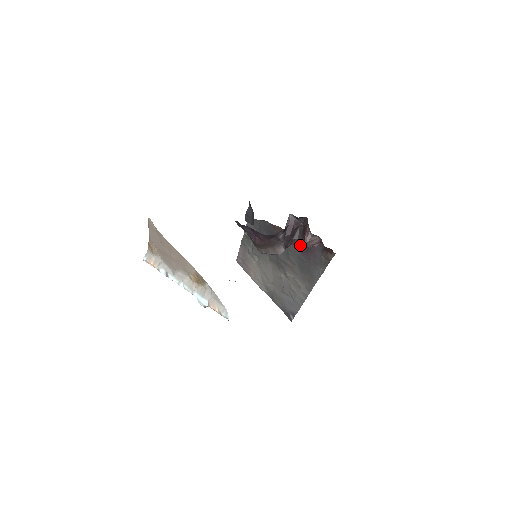
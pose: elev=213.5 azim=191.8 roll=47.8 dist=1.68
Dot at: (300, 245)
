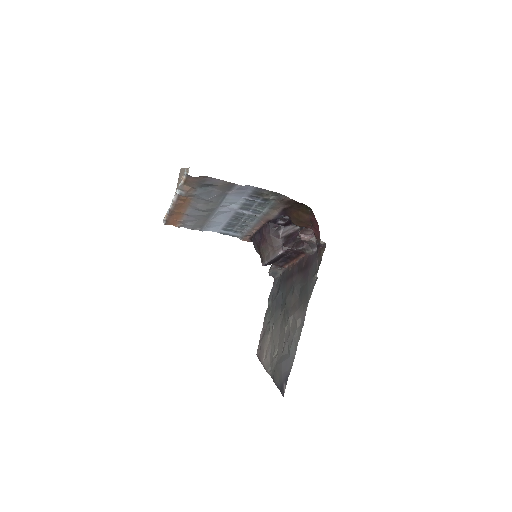
Dot at: (298, 248)
